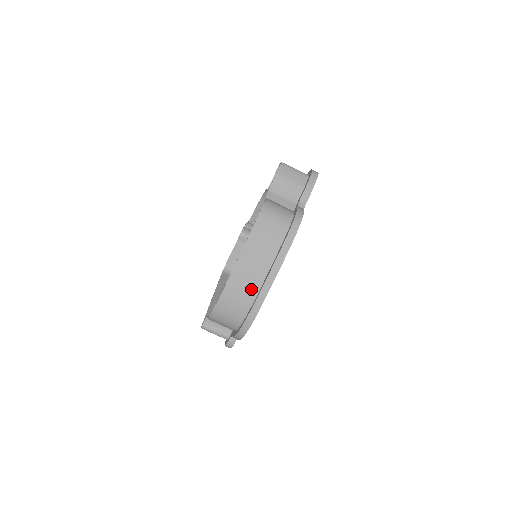
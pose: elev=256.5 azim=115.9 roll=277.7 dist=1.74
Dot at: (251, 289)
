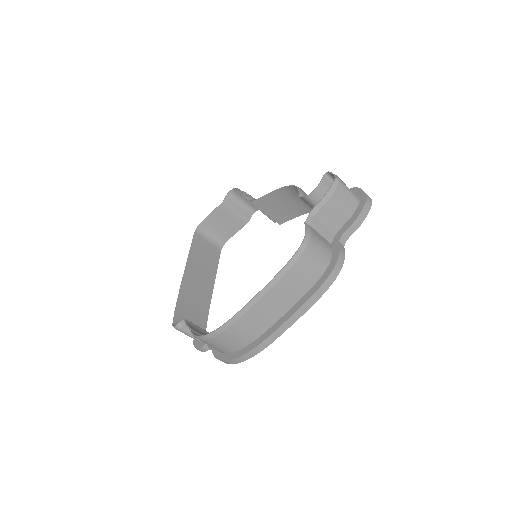
Dot at: (258, 328)
